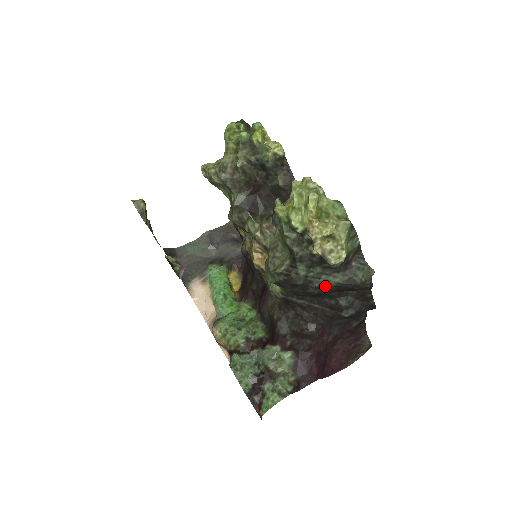
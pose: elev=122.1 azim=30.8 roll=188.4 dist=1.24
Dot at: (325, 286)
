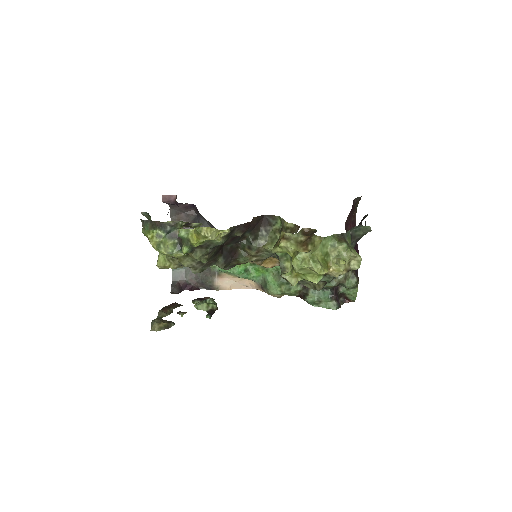
Dot at: occluded
